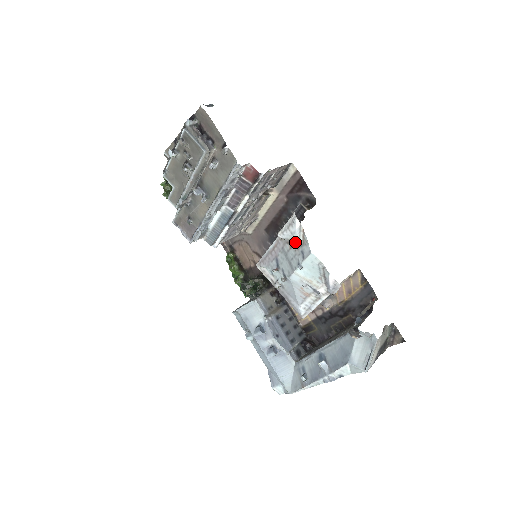
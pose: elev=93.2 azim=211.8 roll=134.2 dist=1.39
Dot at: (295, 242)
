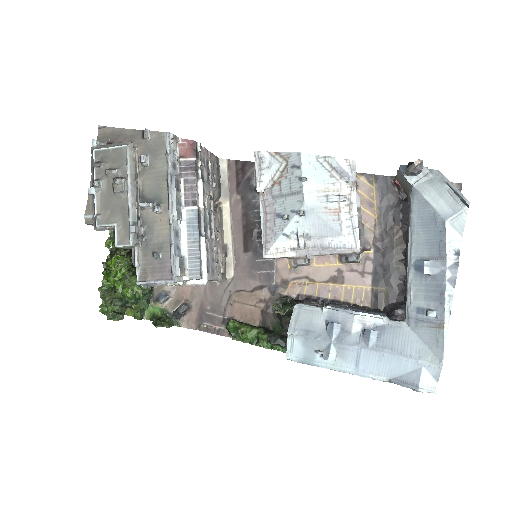
Dot at: (278, 172)
